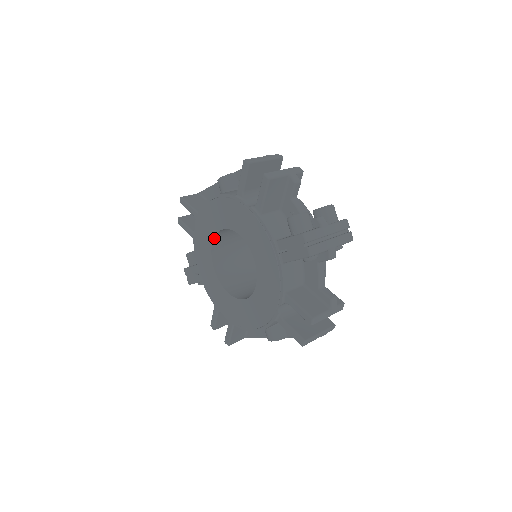
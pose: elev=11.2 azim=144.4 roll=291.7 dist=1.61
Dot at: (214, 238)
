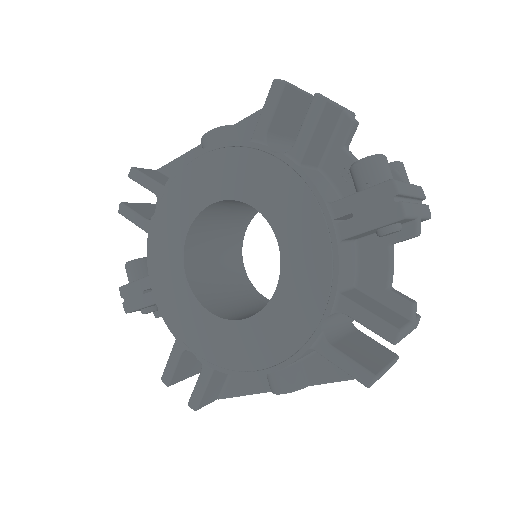
Dot at: (193, 222)
